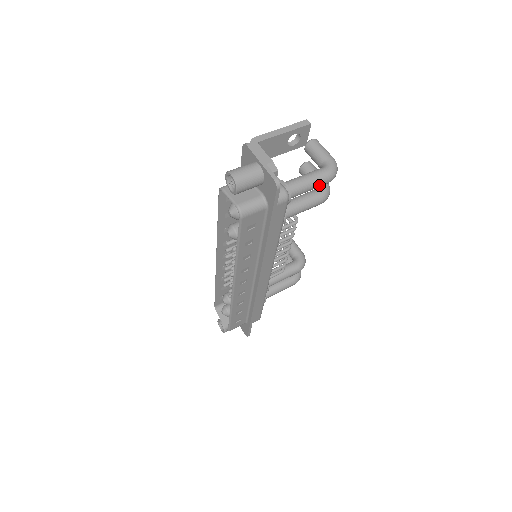
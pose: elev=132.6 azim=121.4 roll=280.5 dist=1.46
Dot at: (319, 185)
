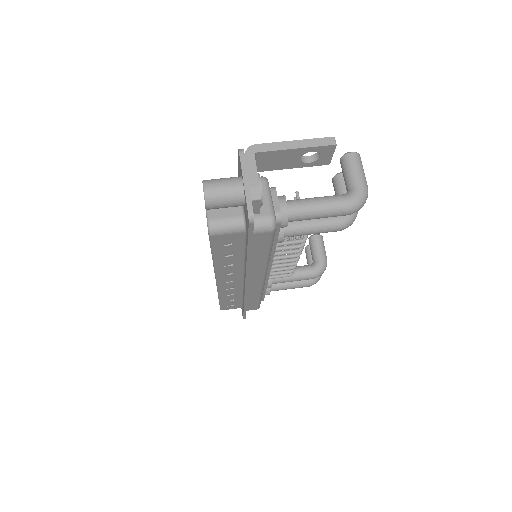
Dot at: (332, 215)
